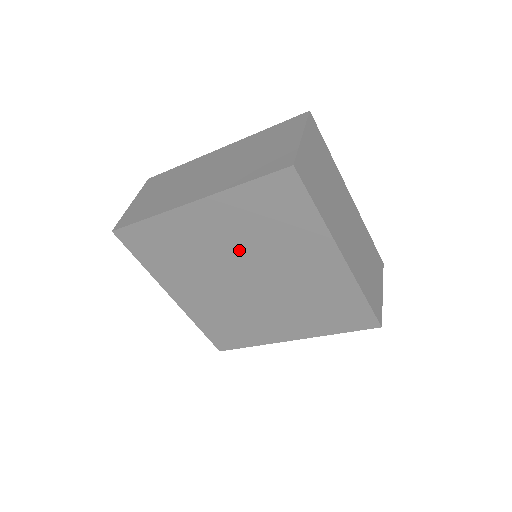
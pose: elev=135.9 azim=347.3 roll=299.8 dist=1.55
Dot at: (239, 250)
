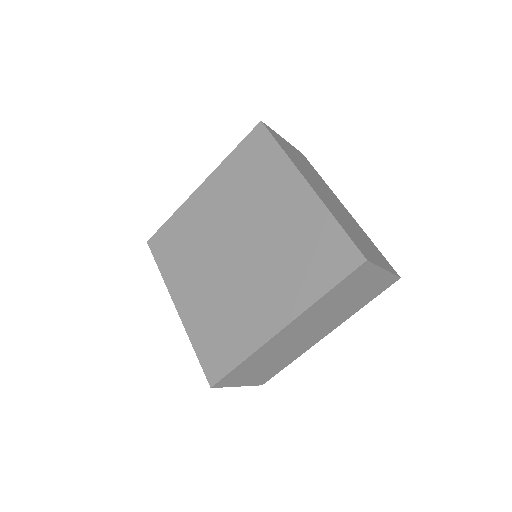
Dot at: (230, 216)
